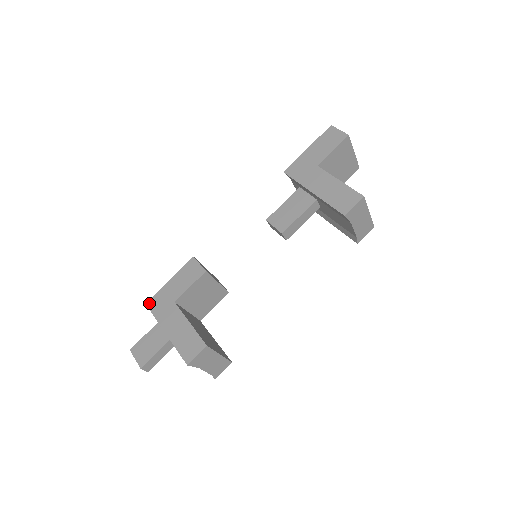
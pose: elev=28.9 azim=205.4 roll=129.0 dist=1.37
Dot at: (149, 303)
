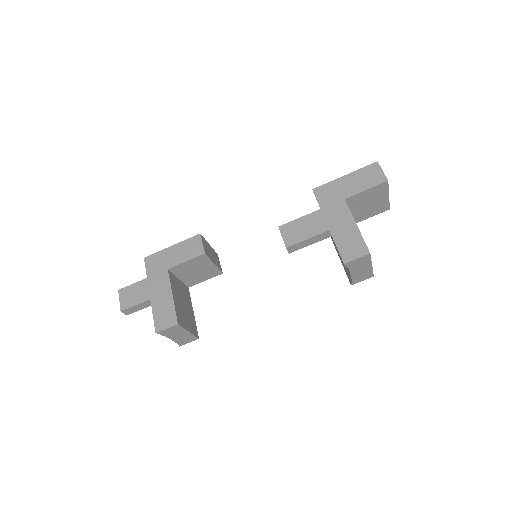
Dot at: (147, 259)
